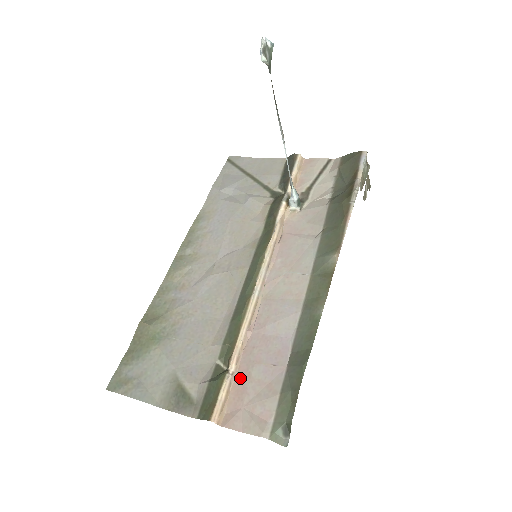
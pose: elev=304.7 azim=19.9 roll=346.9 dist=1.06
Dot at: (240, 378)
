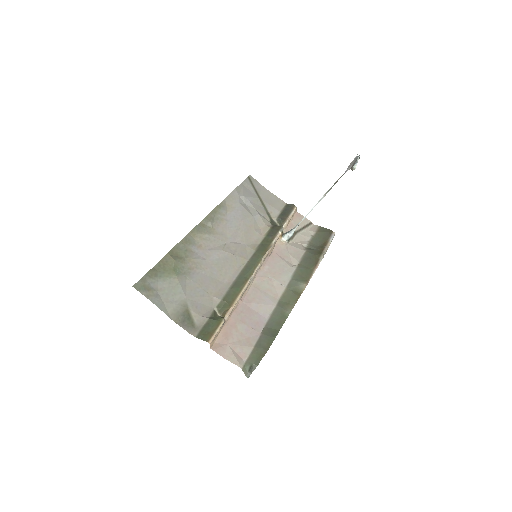
Dot at: (229, 326)
